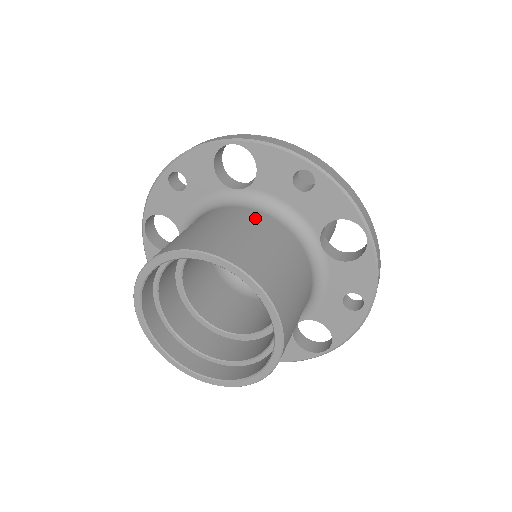
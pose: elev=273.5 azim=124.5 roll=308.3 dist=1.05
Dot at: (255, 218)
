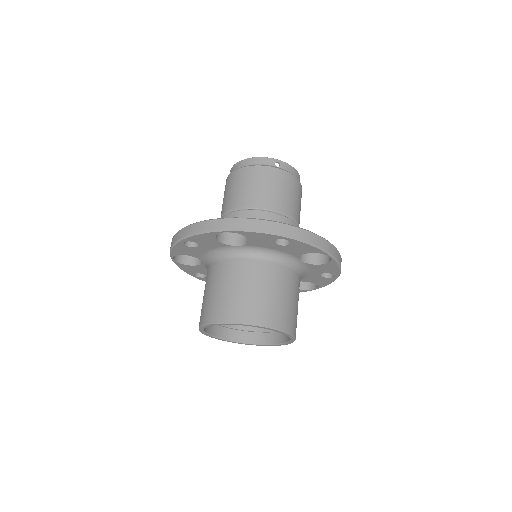
Dot at: (257, 270)
